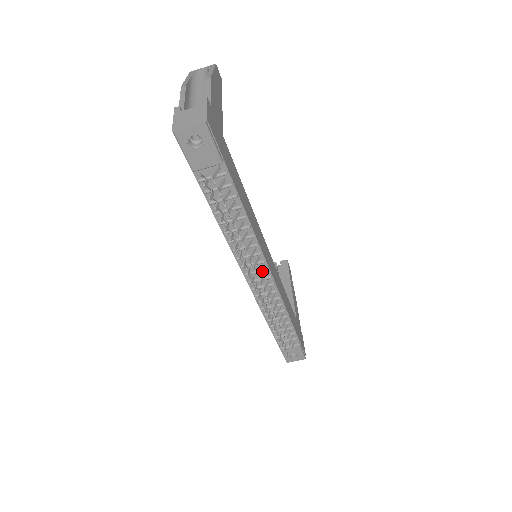
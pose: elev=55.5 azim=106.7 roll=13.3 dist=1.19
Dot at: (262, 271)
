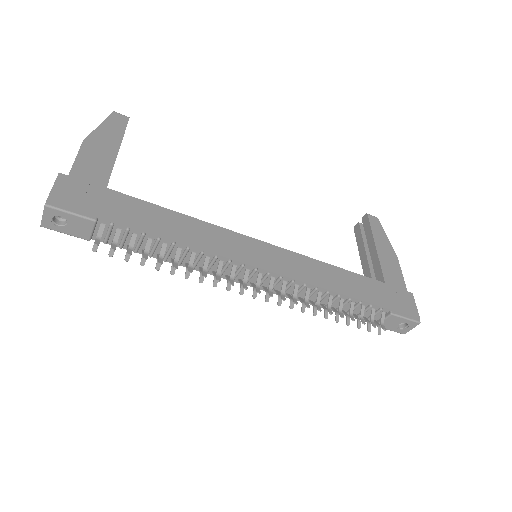
Dot at: (253, 274)
